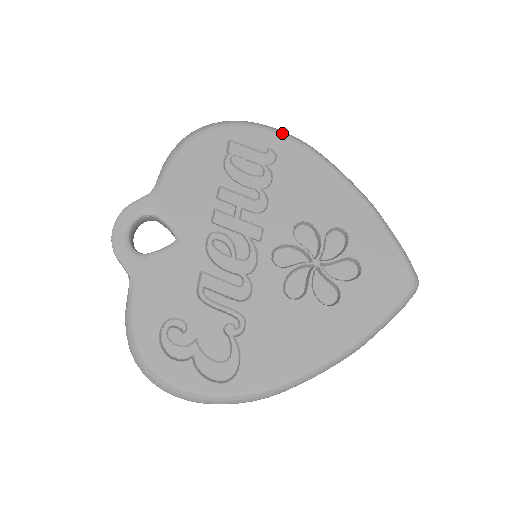
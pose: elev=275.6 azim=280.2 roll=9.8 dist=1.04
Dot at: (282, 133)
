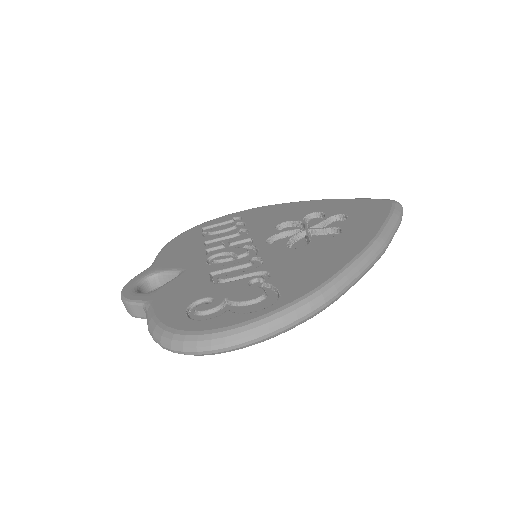
Dot at: (240, 211)
